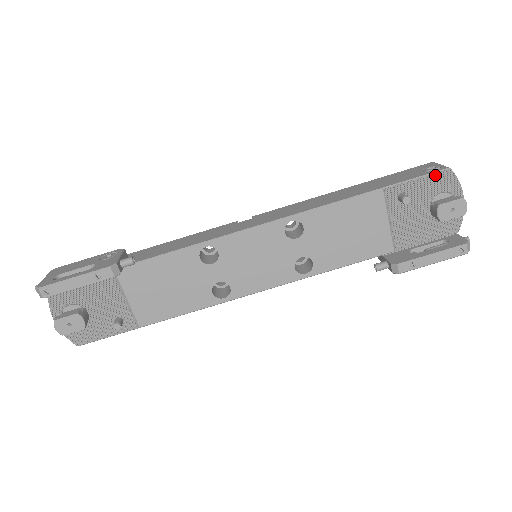
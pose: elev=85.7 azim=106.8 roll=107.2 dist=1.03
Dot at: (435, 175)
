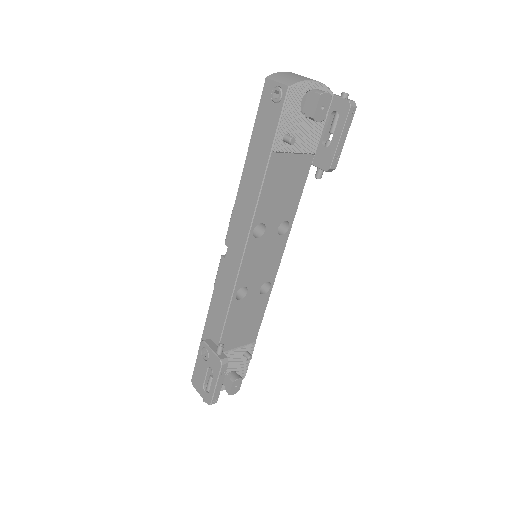
Dot at: (287, 103)
